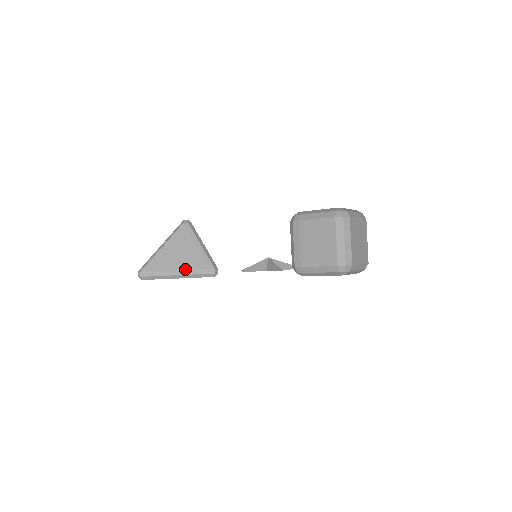
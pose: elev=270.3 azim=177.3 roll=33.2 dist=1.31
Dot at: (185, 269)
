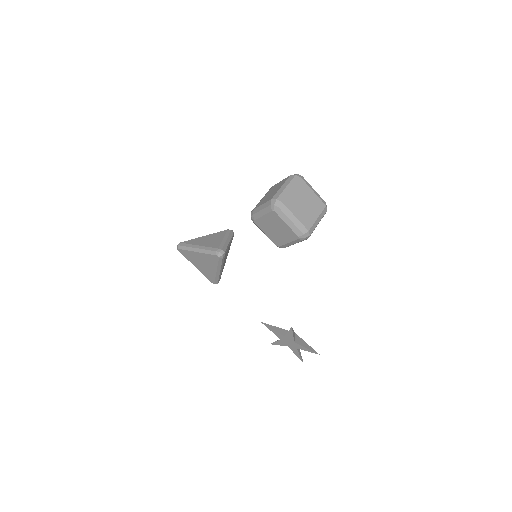
Dot at: (205, 246)
